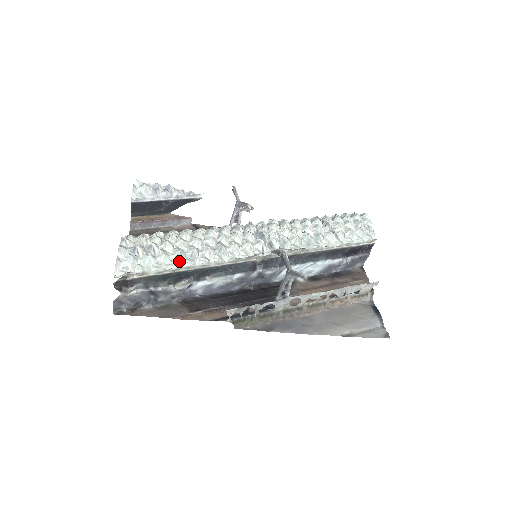
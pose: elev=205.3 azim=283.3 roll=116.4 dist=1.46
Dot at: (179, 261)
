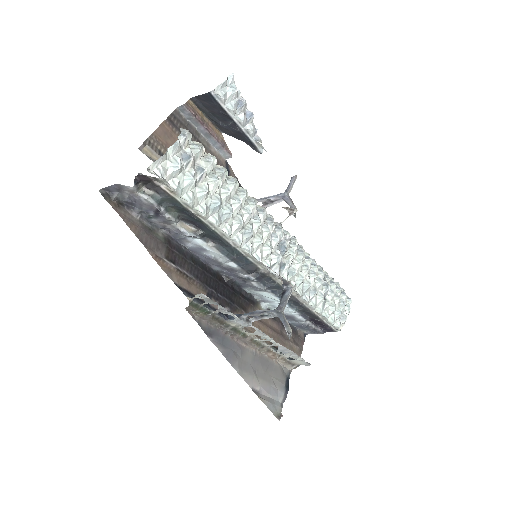
Dot at: (211, 210)
